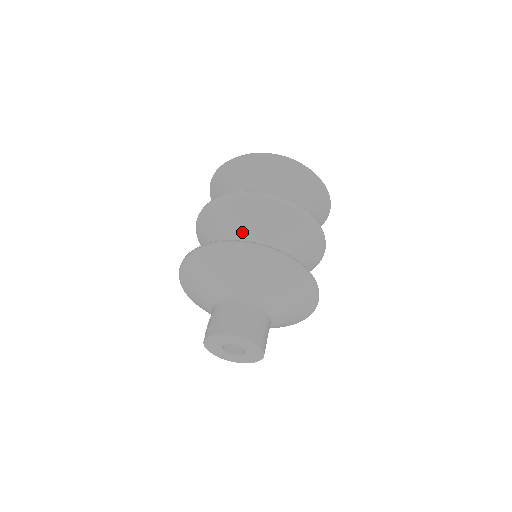
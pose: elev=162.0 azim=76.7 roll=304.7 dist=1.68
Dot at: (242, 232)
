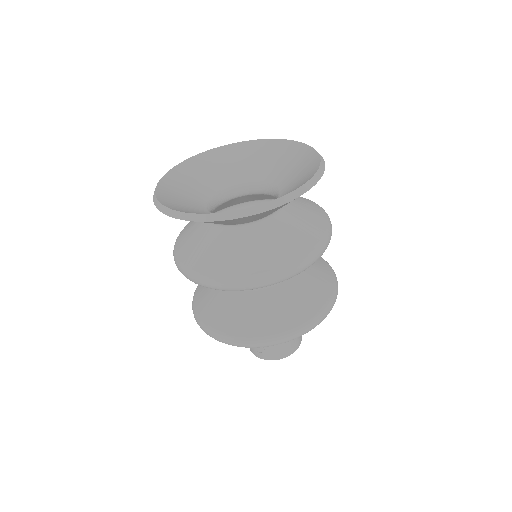
Dot at: occluded
